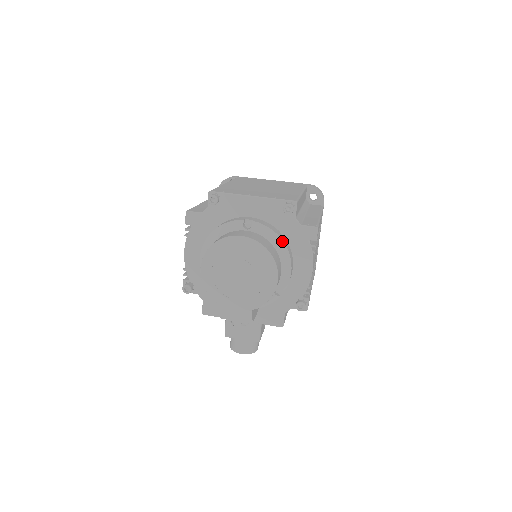
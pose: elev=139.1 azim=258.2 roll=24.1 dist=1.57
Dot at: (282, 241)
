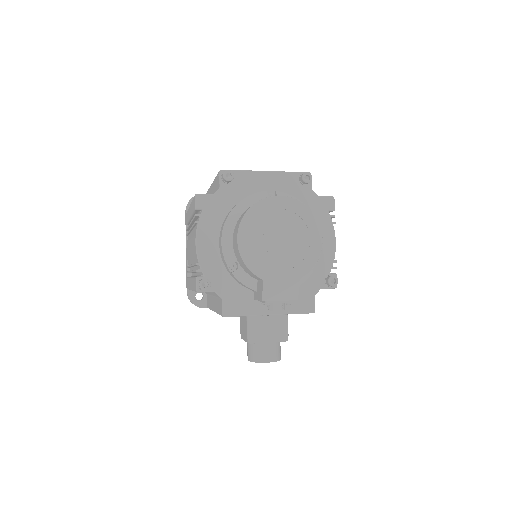
Dot at: occluded
